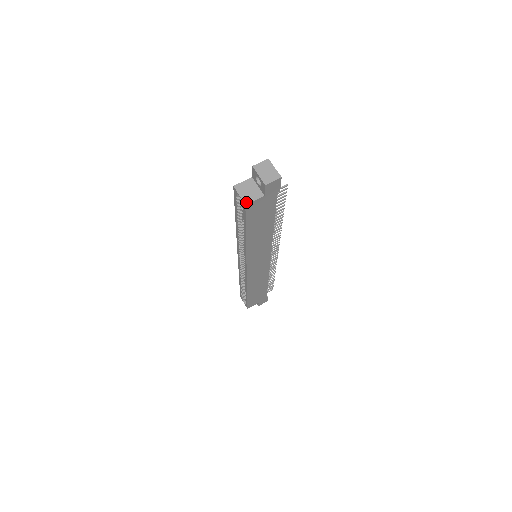
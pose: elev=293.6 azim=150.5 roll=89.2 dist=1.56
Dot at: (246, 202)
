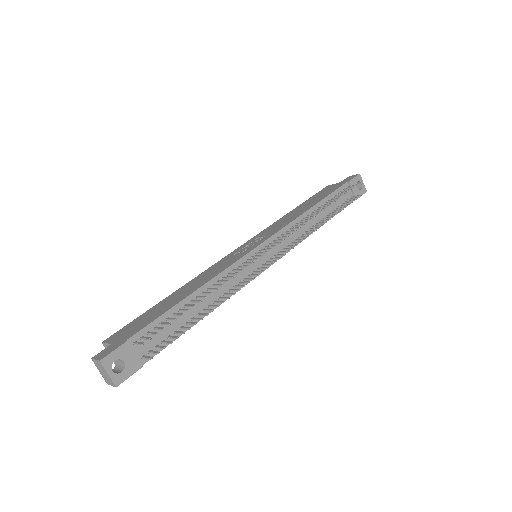
Dot at: occluded
